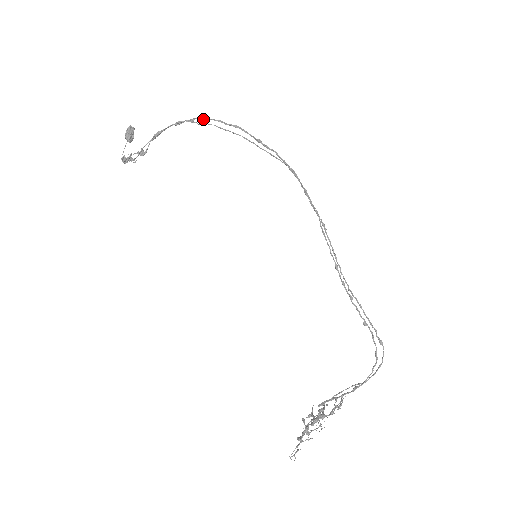
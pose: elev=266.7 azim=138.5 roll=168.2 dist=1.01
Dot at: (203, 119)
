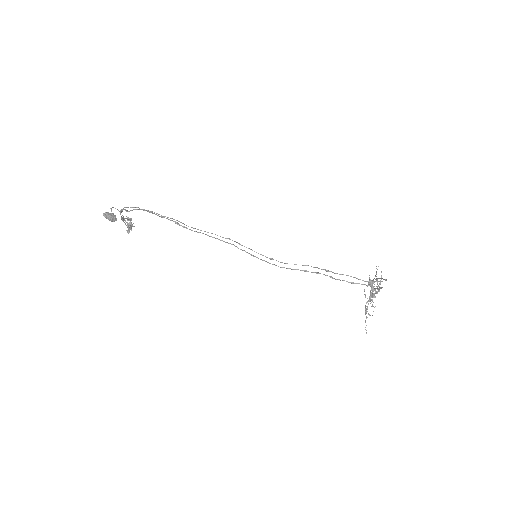
Dot at: occluded
